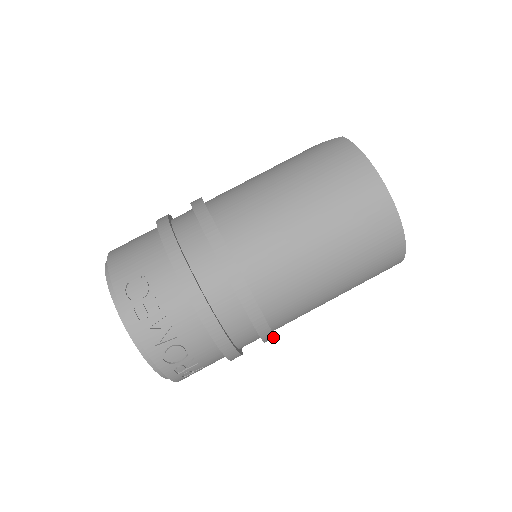
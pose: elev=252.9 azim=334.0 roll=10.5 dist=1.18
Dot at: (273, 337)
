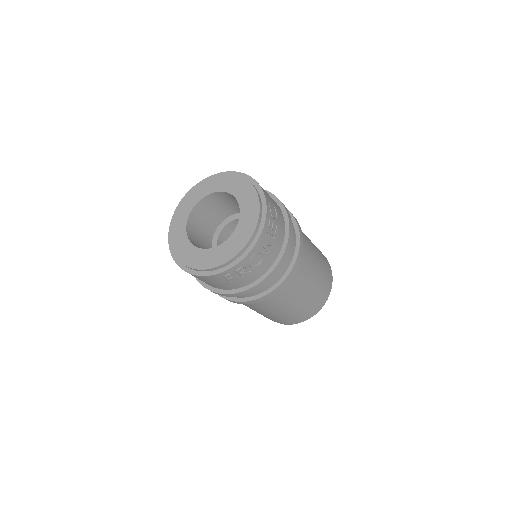
Dot at: occluded
